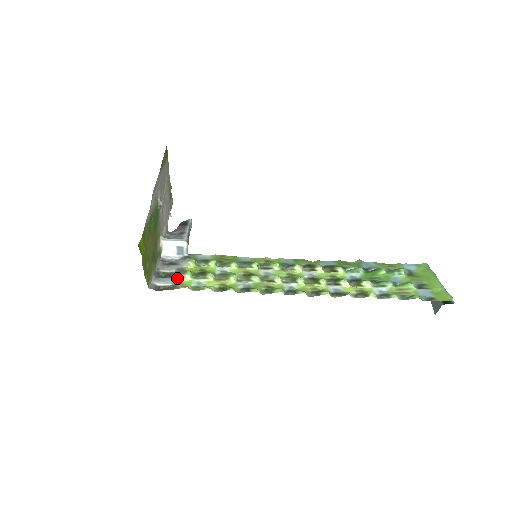
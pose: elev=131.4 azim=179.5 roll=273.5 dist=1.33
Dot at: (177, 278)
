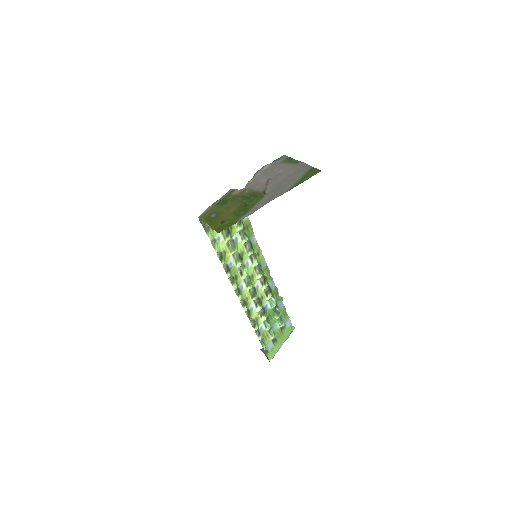
Dot at: occluded
